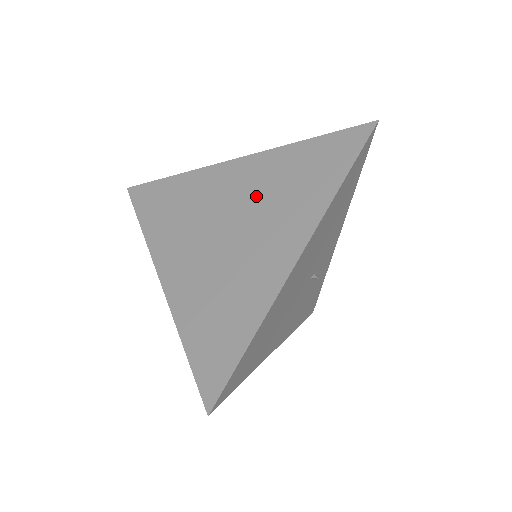
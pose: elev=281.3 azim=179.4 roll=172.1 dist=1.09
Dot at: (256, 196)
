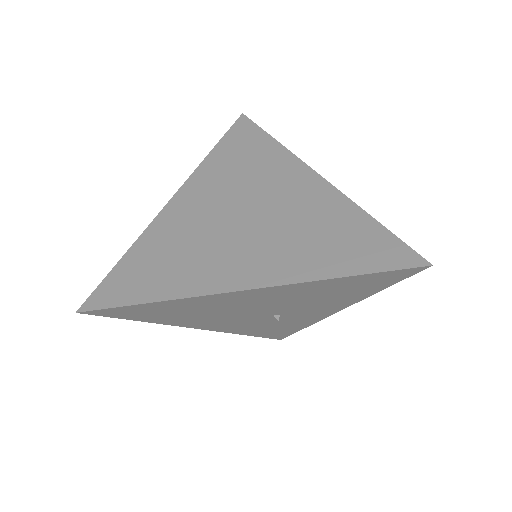
Dot at: (288, 215)
